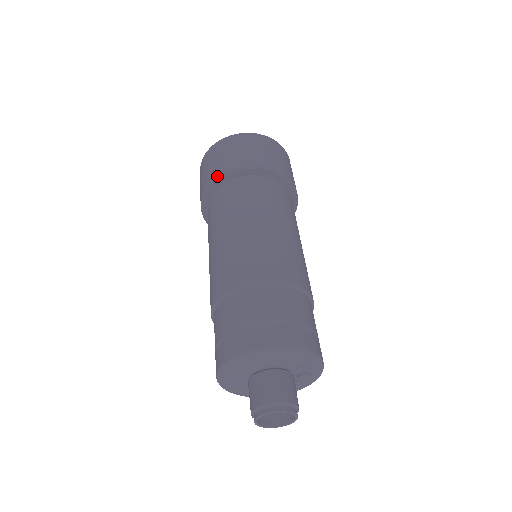
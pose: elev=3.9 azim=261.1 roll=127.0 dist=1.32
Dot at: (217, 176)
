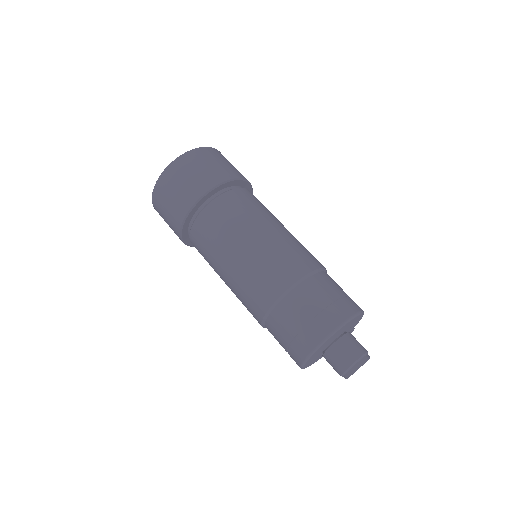
Dot at: (199, 197)
